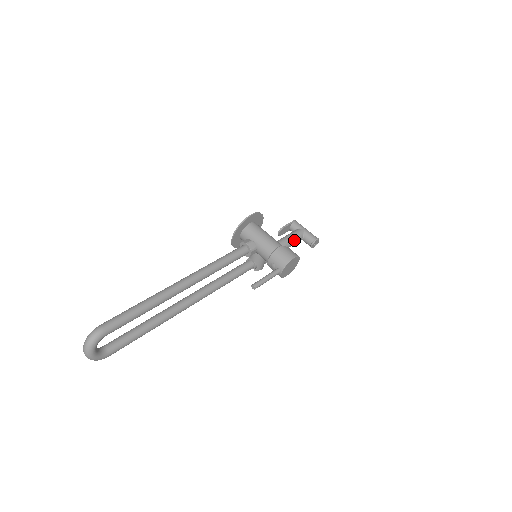
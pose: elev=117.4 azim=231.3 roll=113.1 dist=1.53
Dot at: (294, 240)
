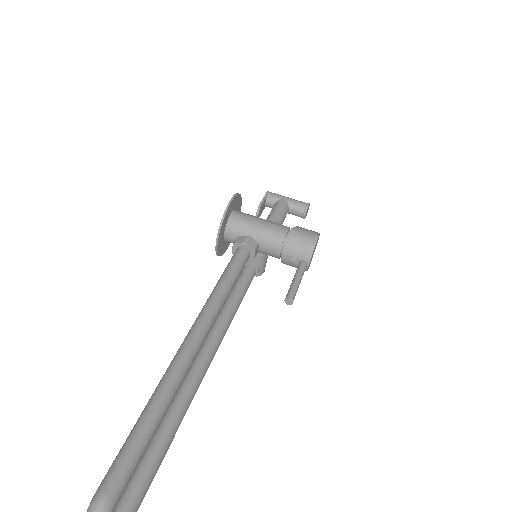
Dot at: (282, 216)
